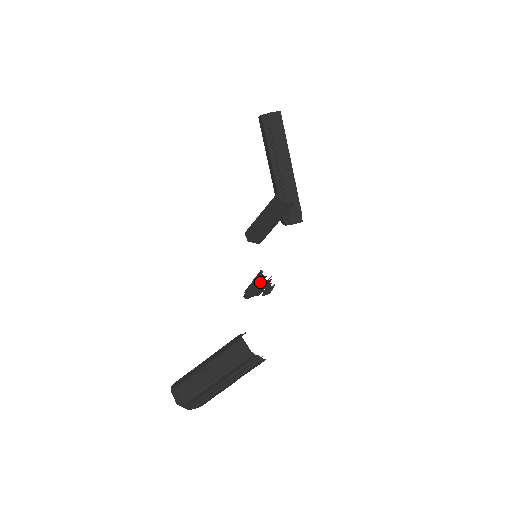
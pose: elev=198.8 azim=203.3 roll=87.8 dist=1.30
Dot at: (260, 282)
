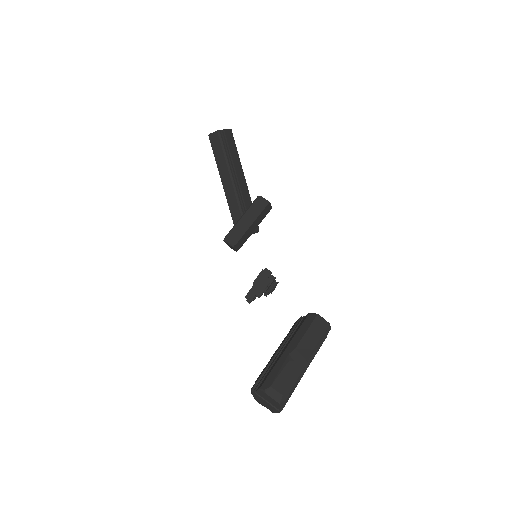
Dot at: (266, 280)
